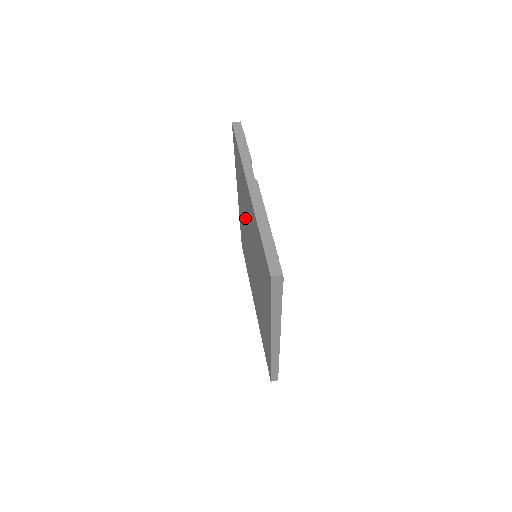
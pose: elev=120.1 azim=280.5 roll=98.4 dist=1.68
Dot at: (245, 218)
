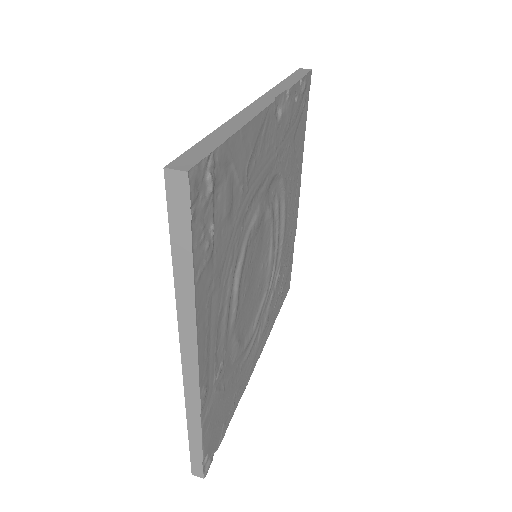
Dot at: occluded
